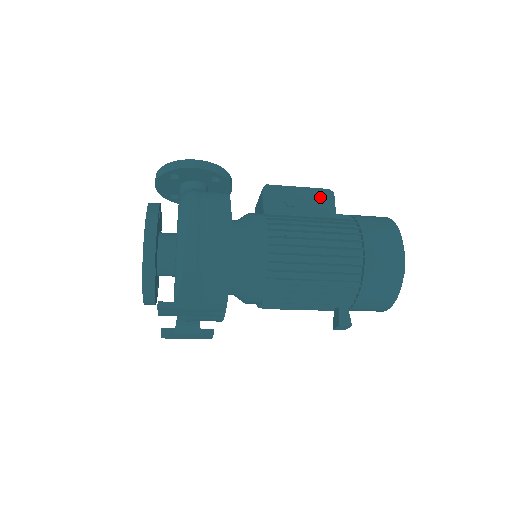
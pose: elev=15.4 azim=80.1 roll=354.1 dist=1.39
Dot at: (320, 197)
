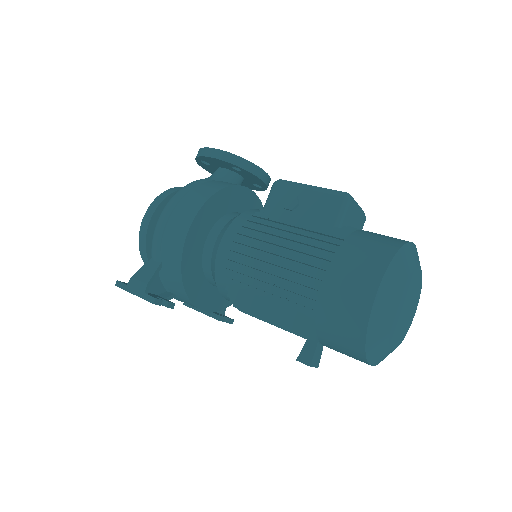
Dot at: (327, 202)
